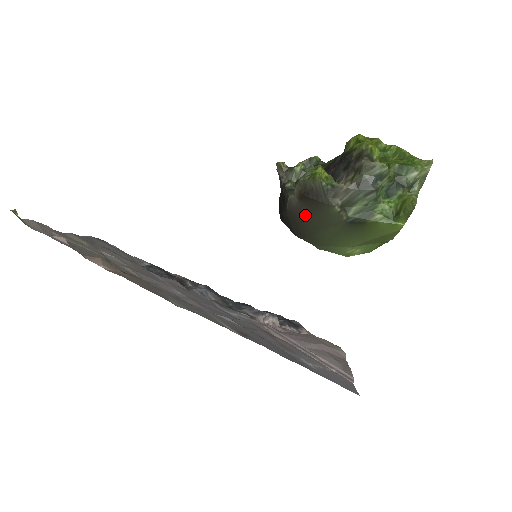
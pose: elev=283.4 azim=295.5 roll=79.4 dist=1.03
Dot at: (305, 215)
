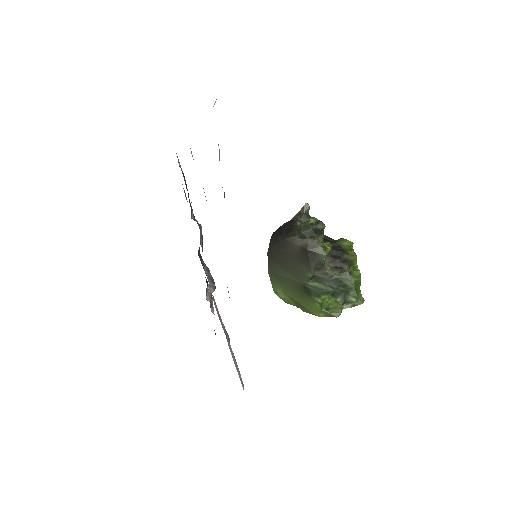
Dot at: (291, 255)
